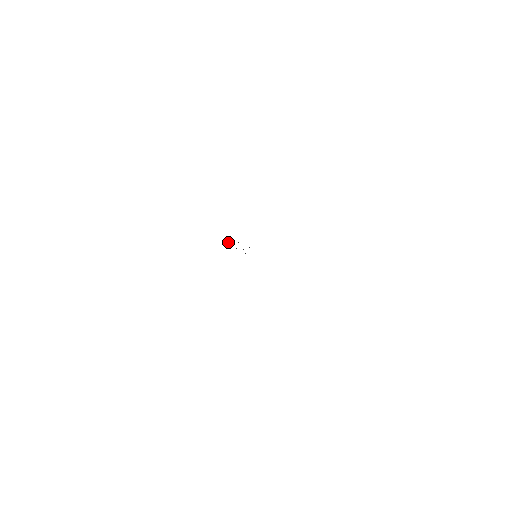
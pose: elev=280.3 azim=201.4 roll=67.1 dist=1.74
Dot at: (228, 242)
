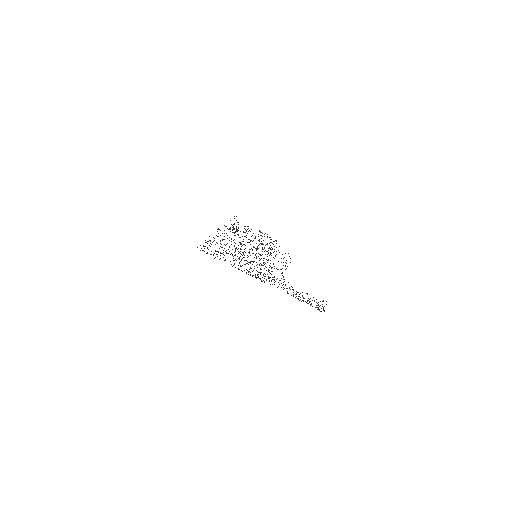
Dot at: (224, 244)
